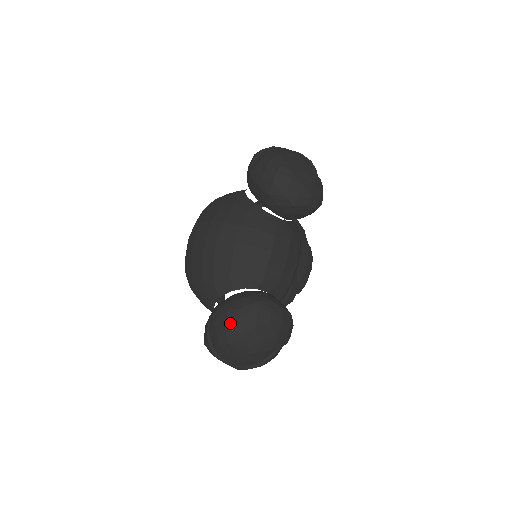
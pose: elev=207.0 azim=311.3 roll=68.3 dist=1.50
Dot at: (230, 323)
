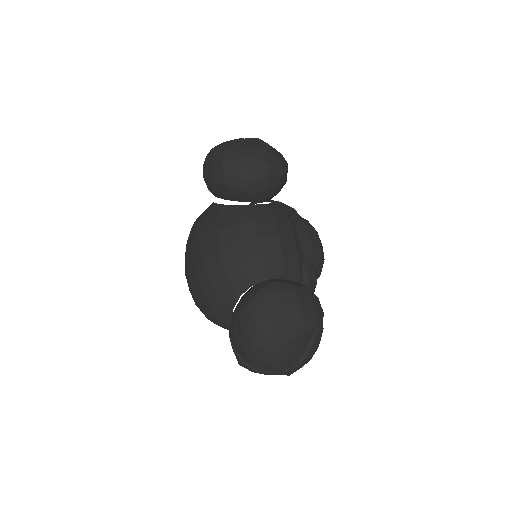
Dot at: (245, 325)
